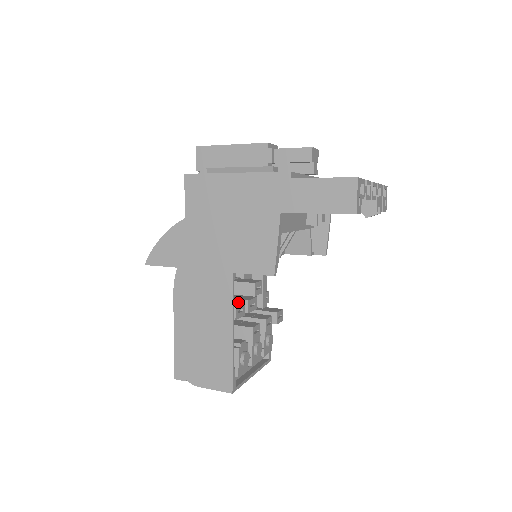
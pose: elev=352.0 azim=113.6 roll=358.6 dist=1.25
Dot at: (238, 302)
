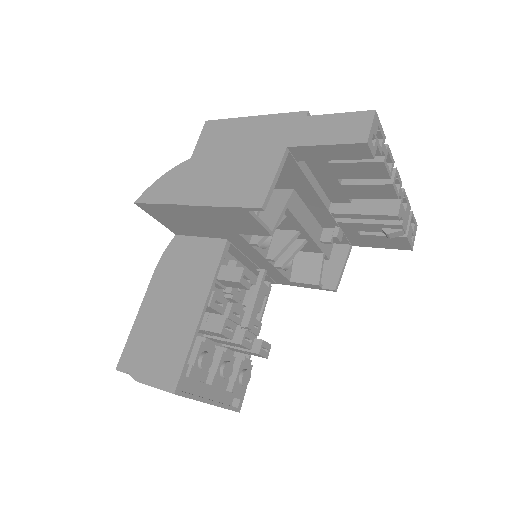
Dot at: occluded
